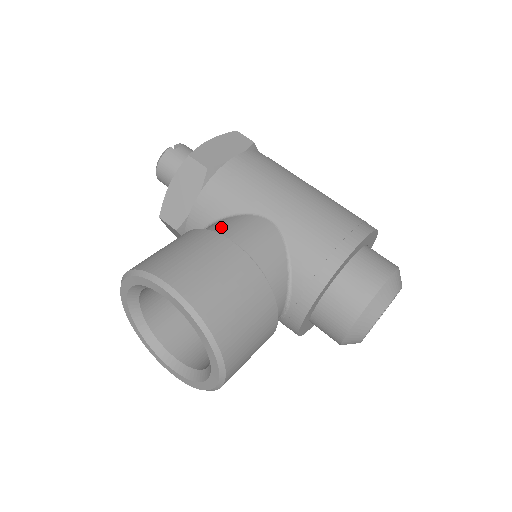
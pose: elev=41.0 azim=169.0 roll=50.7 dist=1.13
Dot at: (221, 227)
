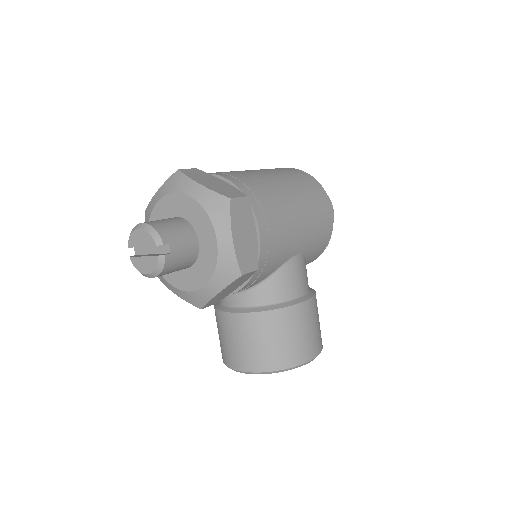
Dot at: (281, 291)
